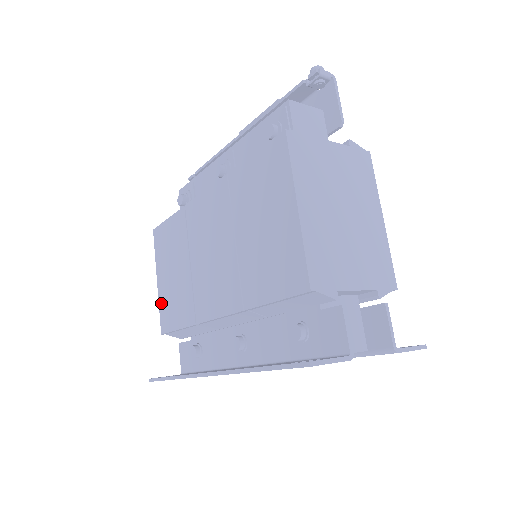
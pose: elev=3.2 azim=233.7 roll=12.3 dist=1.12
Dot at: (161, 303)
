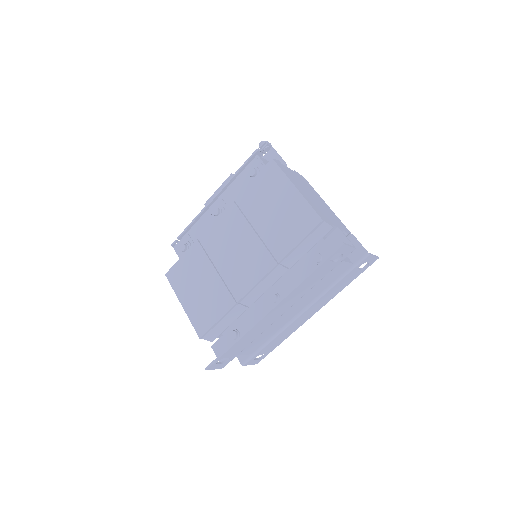
Dot at: (192, 317)
